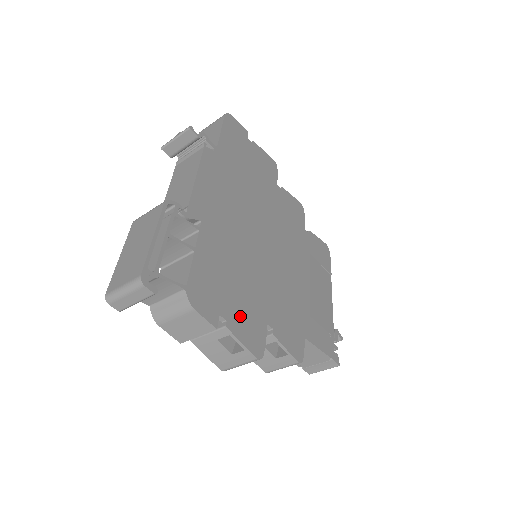
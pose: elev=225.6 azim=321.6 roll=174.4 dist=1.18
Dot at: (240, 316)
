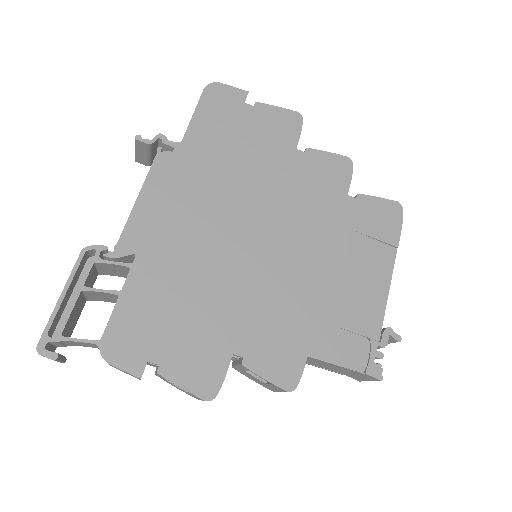
Dot at: (184, 355)
